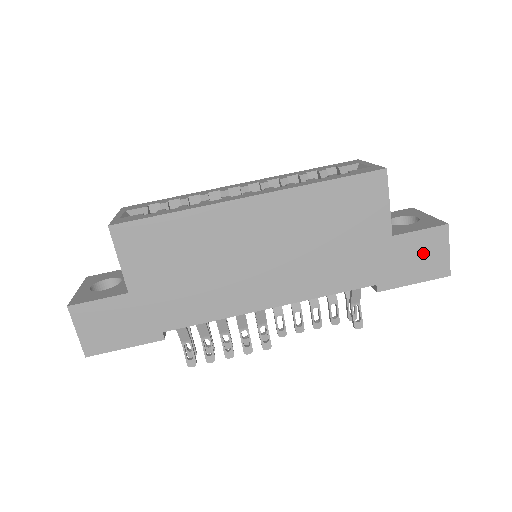
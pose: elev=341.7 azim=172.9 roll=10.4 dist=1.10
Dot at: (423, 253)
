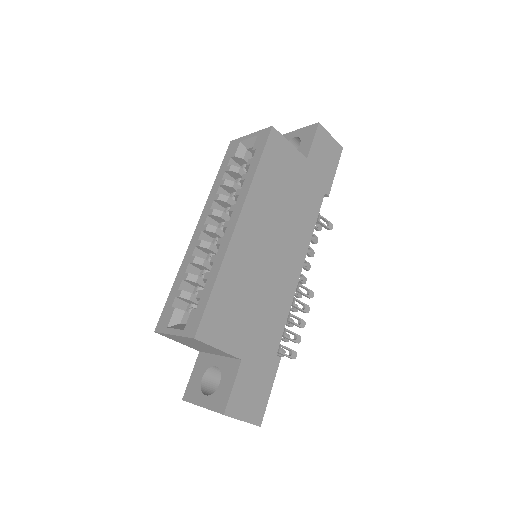
Dot at: (324, 151)
